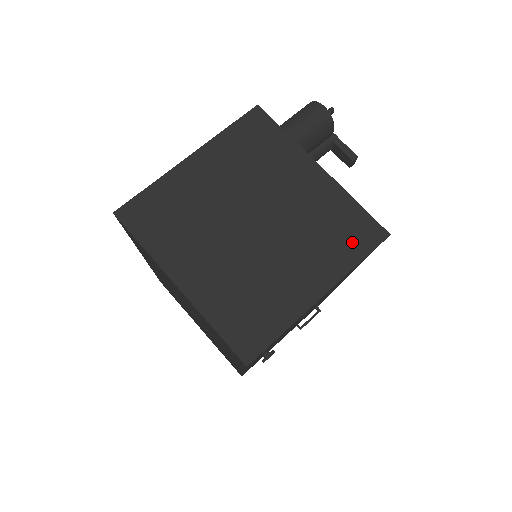
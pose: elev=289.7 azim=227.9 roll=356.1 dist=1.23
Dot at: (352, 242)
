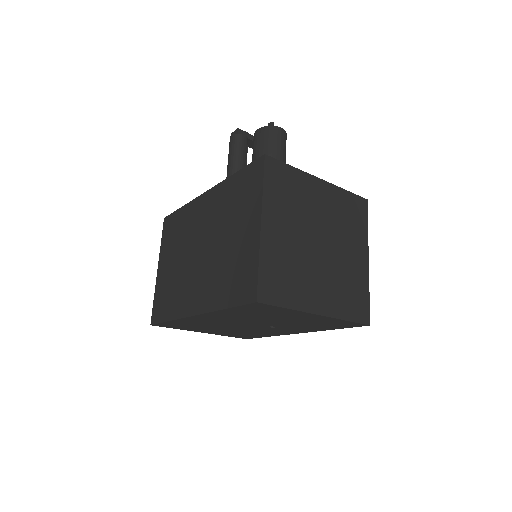
Dot at: (359, 217)
